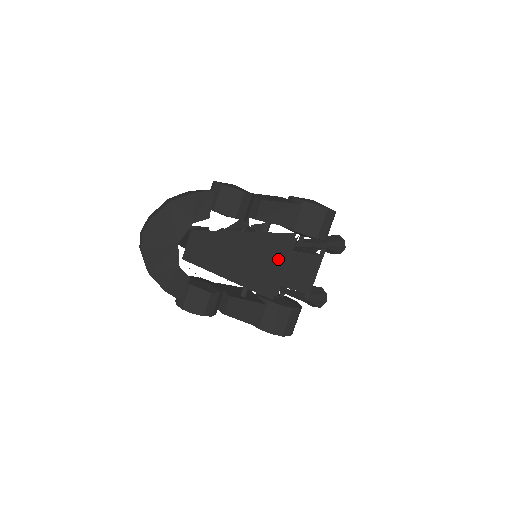
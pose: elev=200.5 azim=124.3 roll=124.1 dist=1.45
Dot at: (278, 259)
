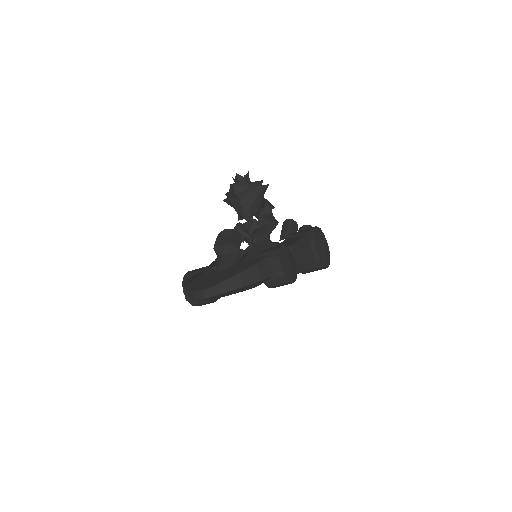
Dot at: occluded
